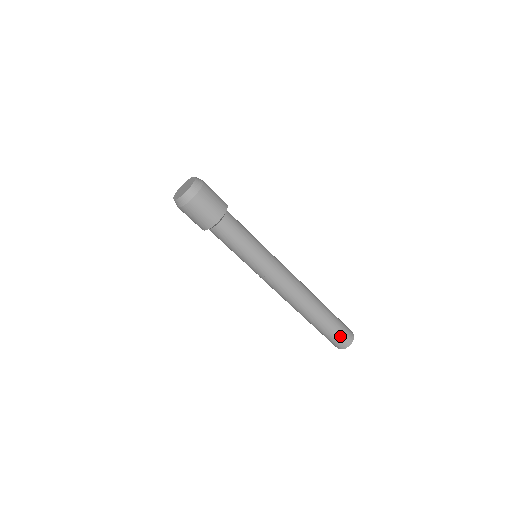
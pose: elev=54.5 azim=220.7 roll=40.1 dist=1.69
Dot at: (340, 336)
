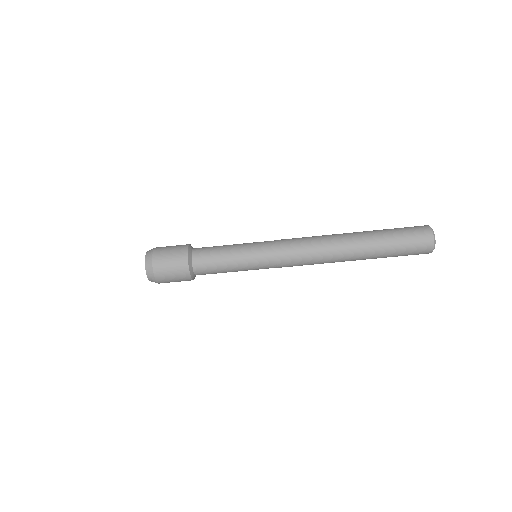
Dot at: (409, 230)
